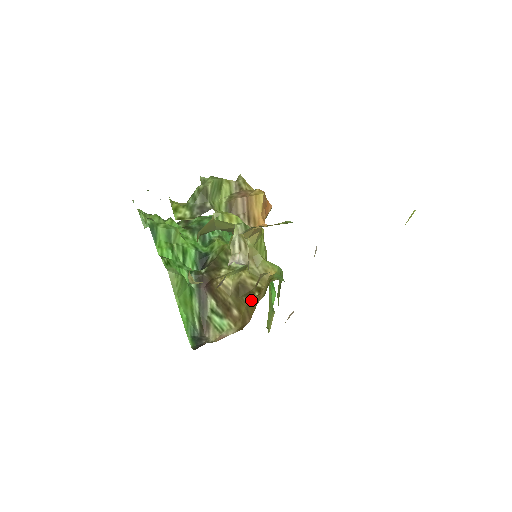
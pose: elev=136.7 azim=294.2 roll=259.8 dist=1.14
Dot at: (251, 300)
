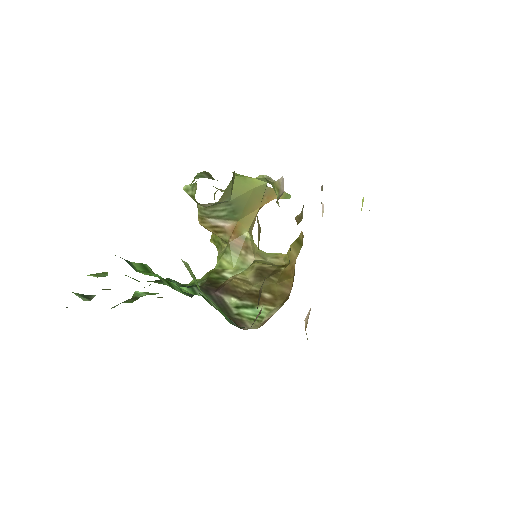
Dot at: (280, 275)
